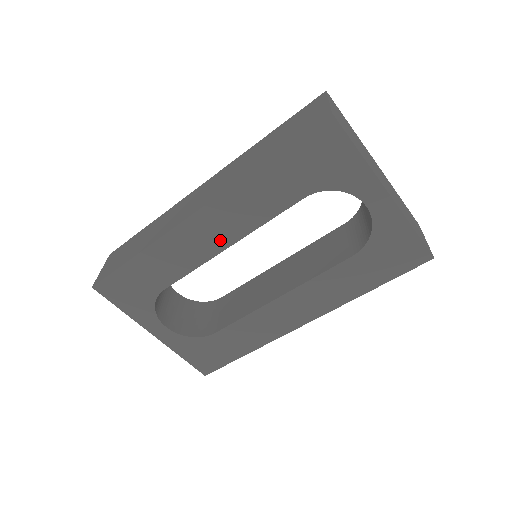
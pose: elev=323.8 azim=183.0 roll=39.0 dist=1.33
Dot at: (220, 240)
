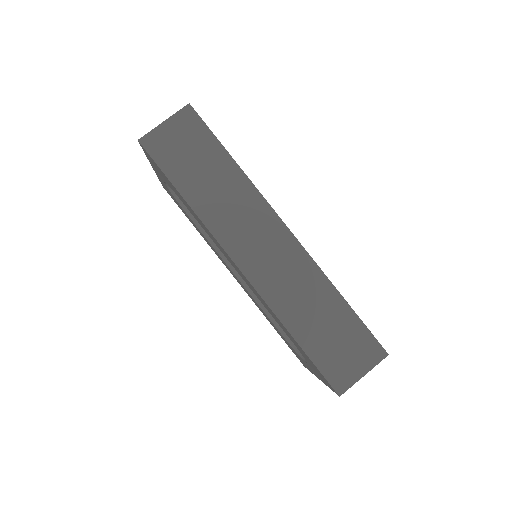
Dot at: (236, 269)
